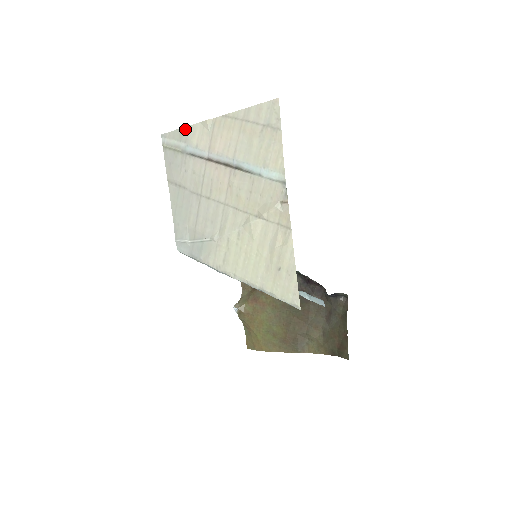
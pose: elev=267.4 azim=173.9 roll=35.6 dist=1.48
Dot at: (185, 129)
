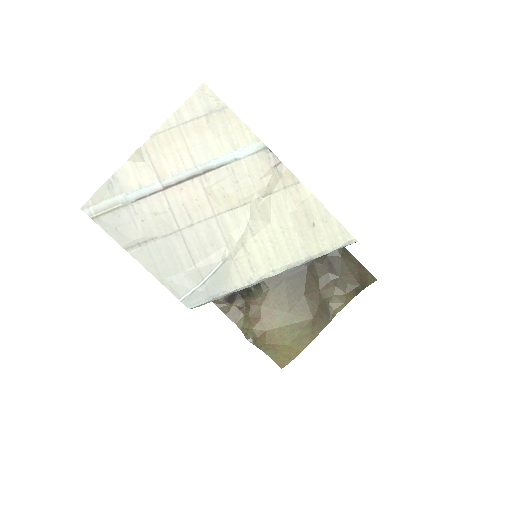
Dot at: (112, 180)
